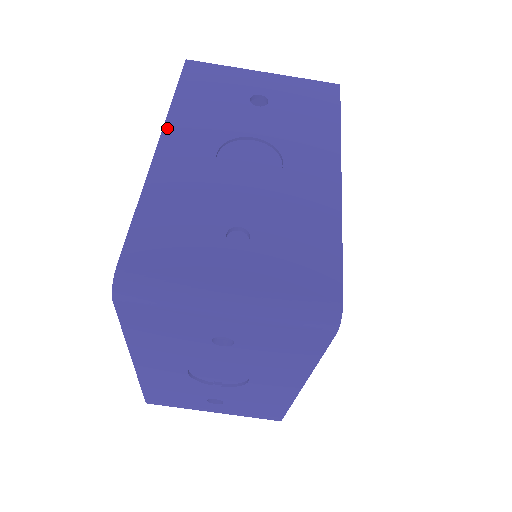
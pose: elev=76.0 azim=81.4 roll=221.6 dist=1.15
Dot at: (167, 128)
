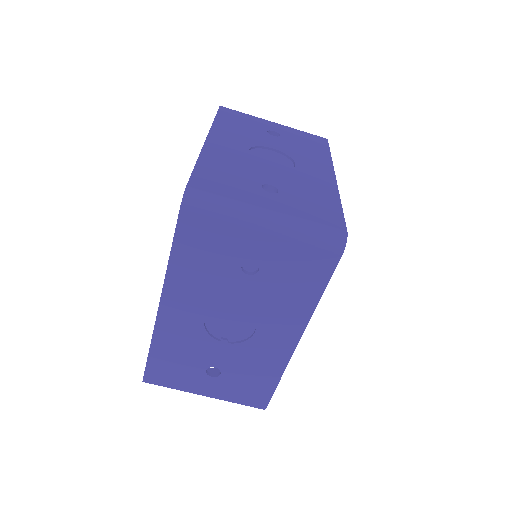
Dot at: (165, 292)
